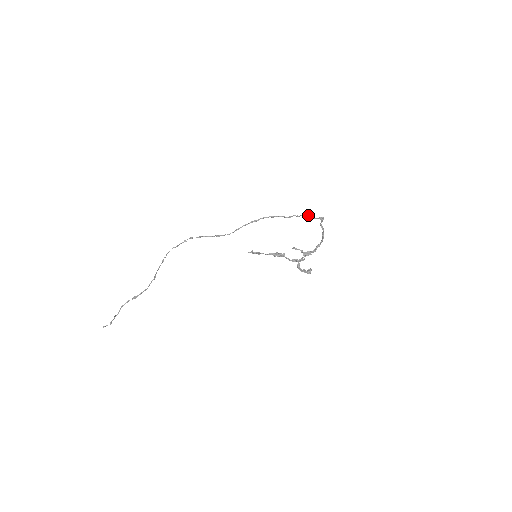
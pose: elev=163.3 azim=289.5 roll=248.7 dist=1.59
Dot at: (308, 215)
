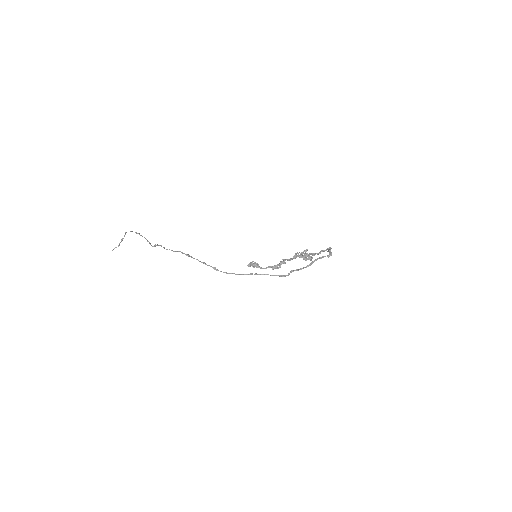
Dot at: occluded
